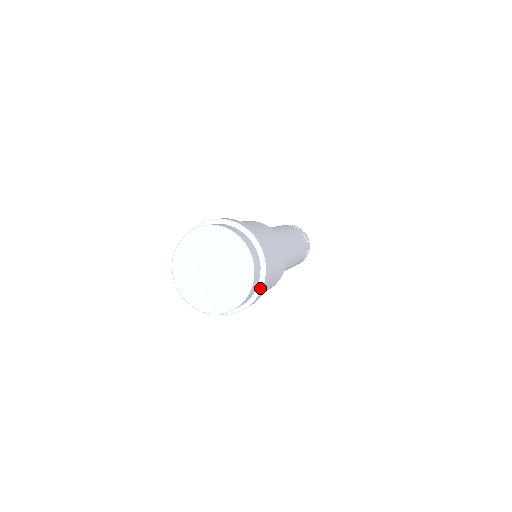
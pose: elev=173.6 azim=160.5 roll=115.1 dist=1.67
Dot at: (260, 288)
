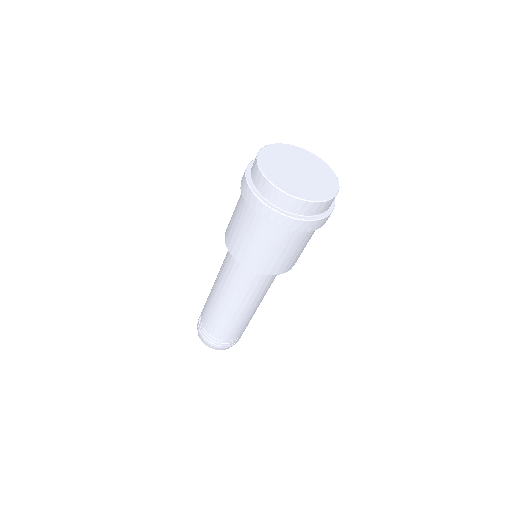
Dot at: (331, 209)
